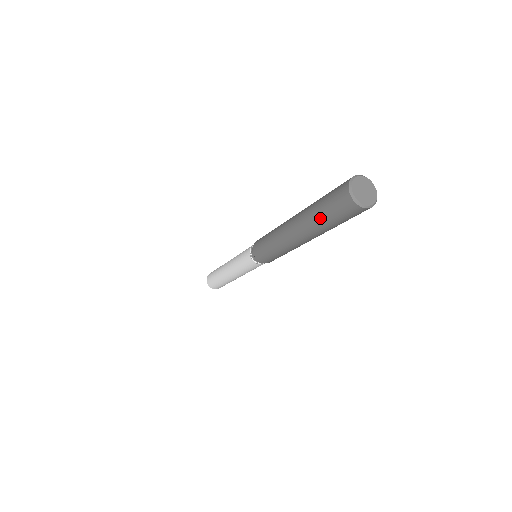
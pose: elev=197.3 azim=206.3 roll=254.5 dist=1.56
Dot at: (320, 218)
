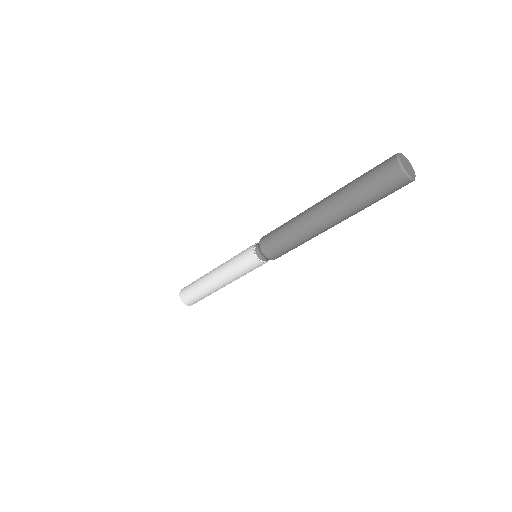
Dot at: (362, 199)
